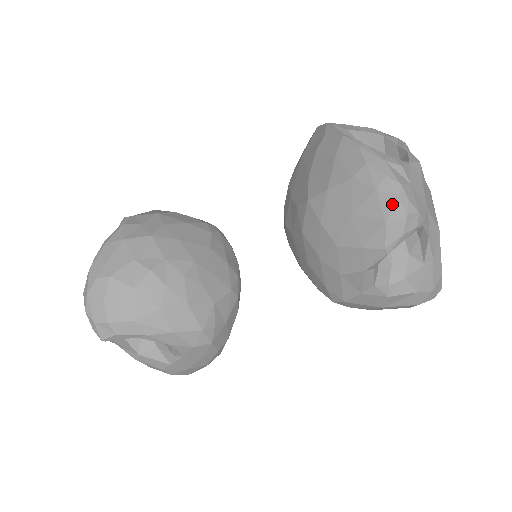
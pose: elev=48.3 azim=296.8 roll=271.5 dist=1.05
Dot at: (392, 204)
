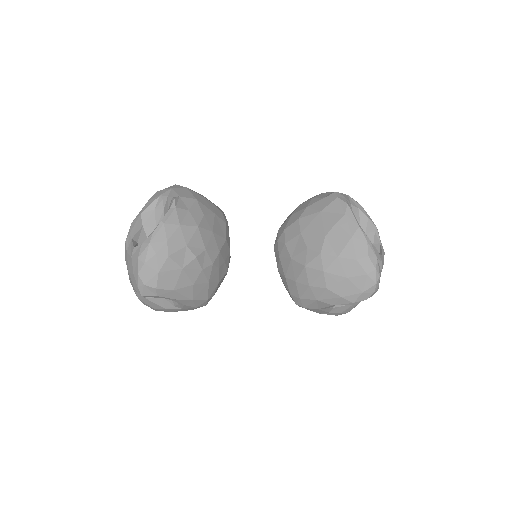
Dot at: (371, 285)
